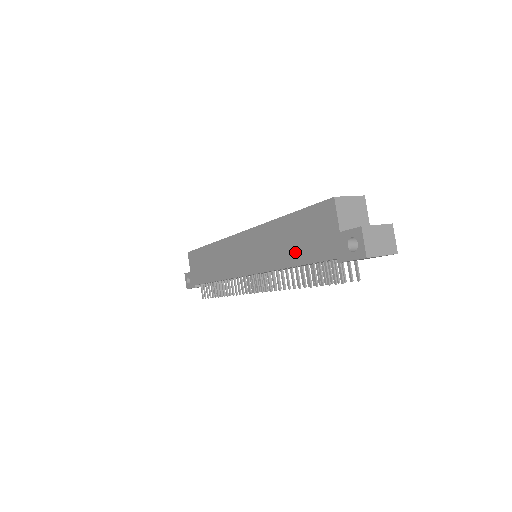
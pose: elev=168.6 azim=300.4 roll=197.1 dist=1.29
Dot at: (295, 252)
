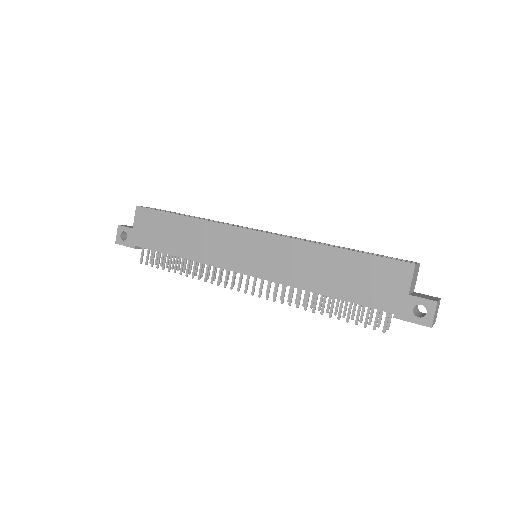
Dot at: (338, 285)
